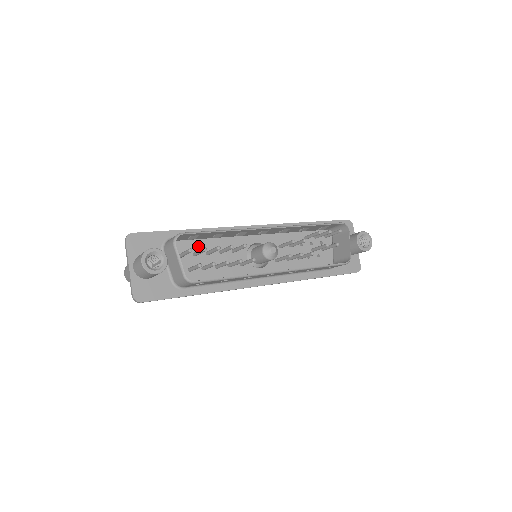
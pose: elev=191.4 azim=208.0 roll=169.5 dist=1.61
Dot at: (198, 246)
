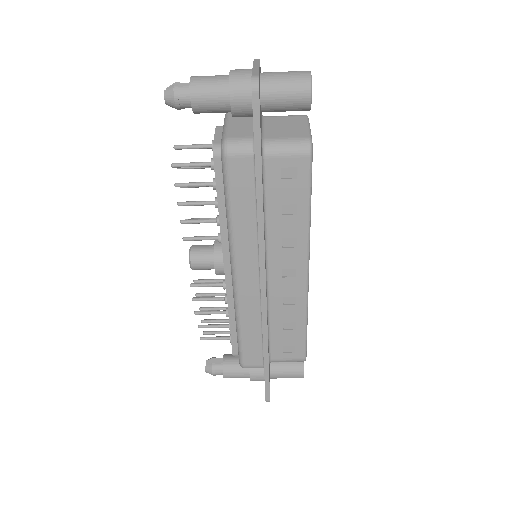
Dot at: occluded
